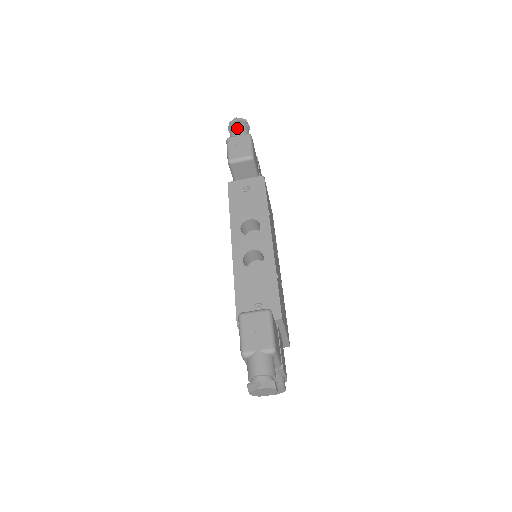
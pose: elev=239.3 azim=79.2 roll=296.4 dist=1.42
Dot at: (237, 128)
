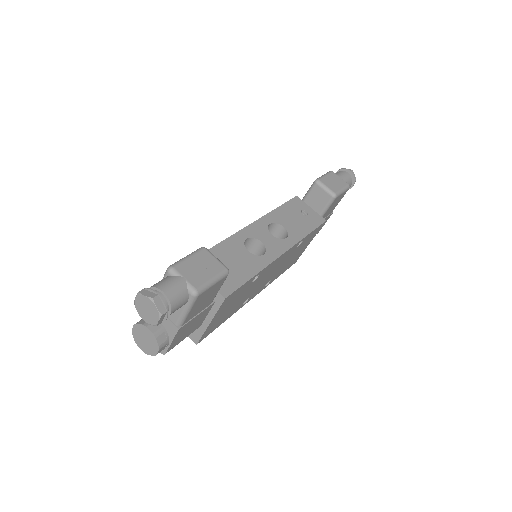
Dot at: (345, 174)
